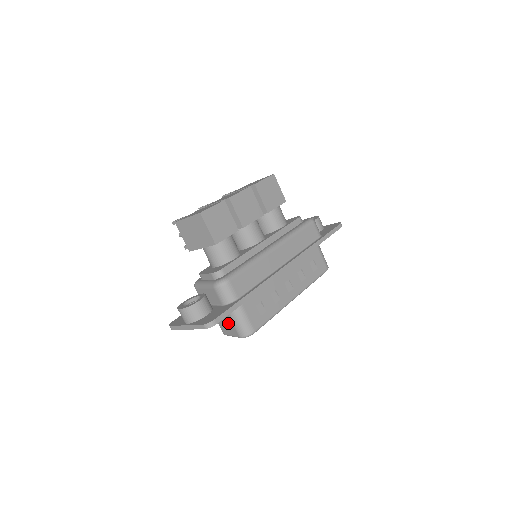
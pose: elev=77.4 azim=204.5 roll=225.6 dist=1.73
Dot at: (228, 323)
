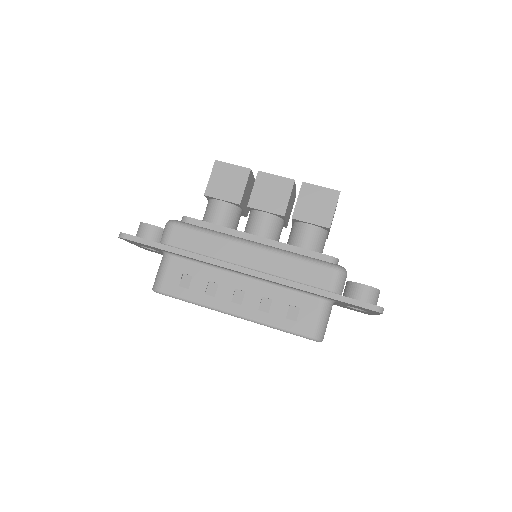
Dot at: occluded
